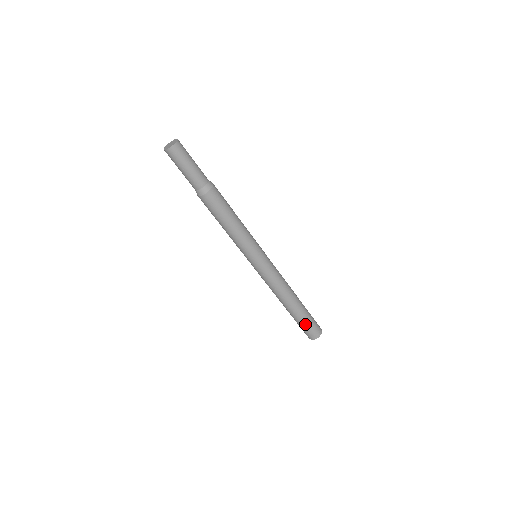
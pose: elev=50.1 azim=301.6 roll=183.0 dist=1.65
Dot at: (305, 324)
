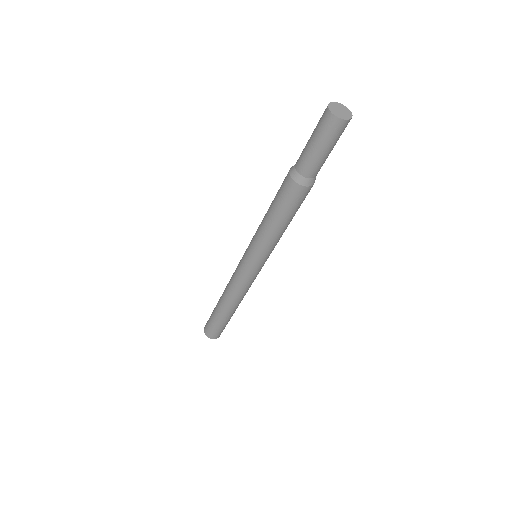
Dot at: (218, 326)
